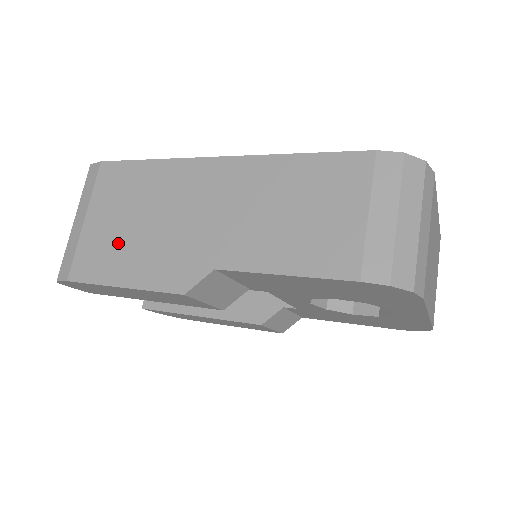
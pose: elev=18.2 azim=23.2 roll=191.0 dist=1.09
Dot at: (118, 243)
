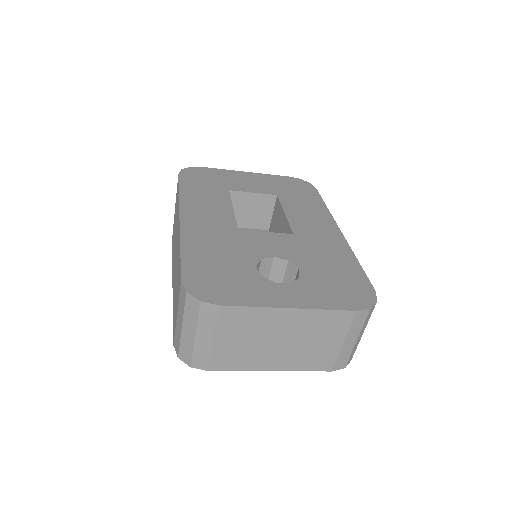
Dot at: occluded
